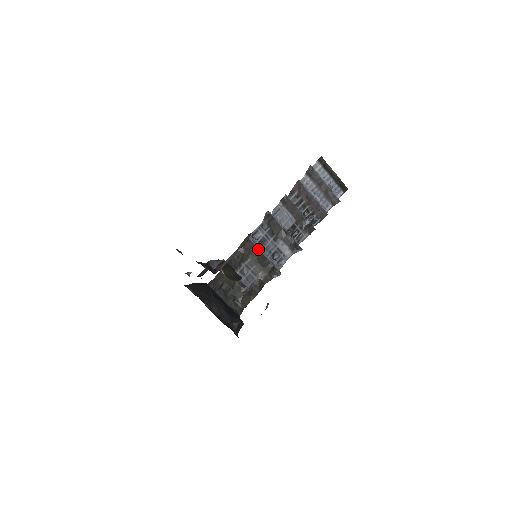
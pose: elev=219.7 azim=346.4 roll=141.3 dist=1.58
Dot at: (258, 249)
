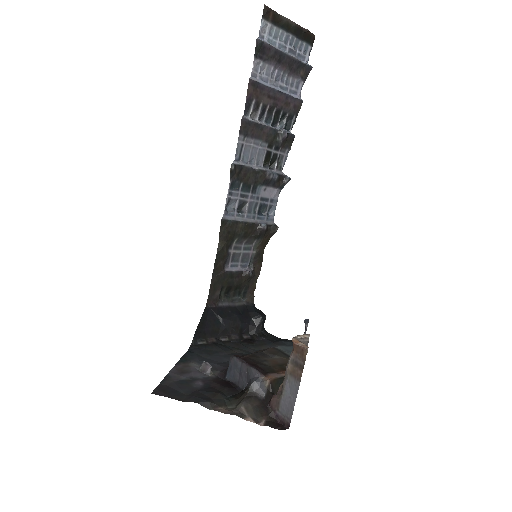
Dot at: (241, 222)
